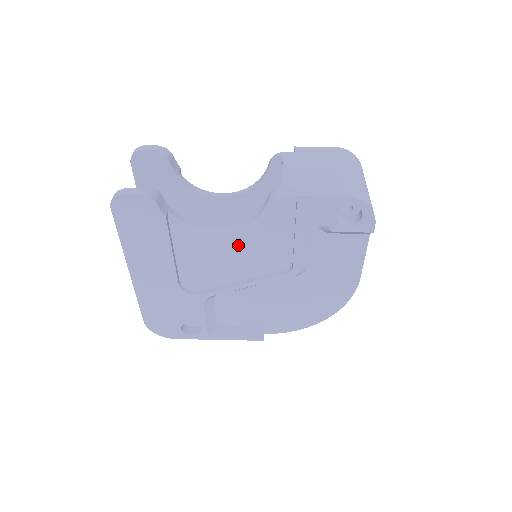
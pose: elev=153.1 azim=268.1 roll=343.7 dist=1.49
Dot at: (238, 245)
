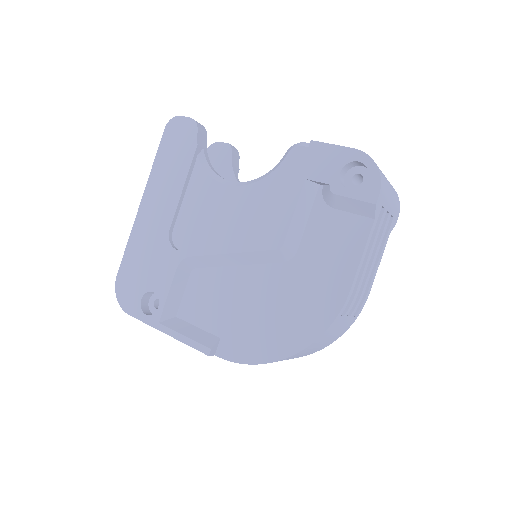
Dot at: (240, 197)
